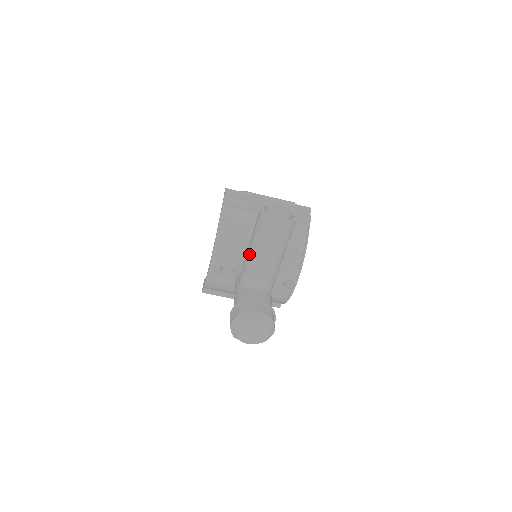
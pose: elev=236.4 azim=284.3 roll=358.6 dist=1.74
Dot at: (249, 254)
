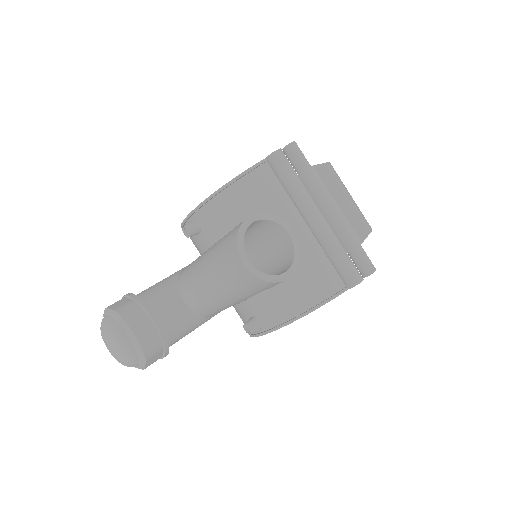
Dot at: (203, 254)
